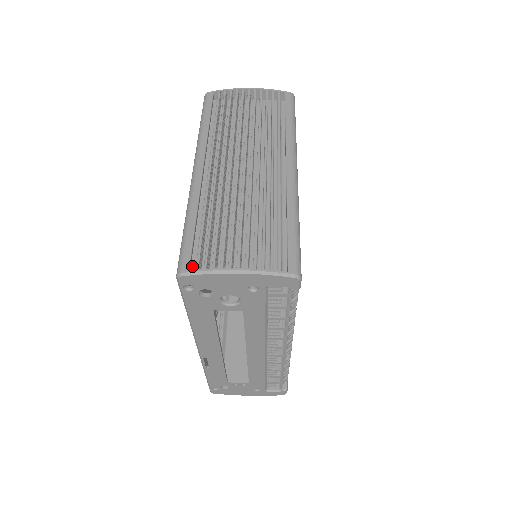
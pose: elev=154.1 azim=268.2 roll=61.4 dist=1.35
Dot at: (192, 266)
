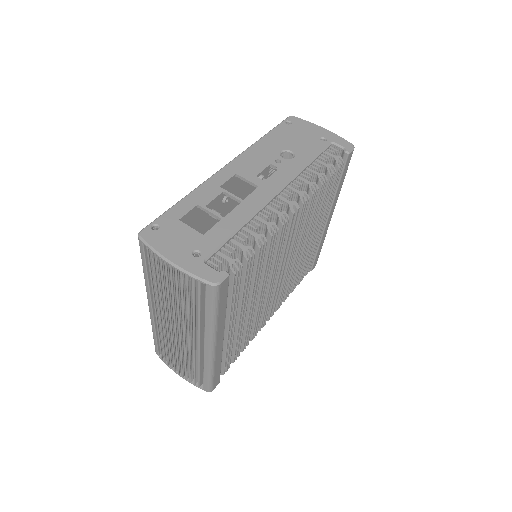
Dot at: occluded
